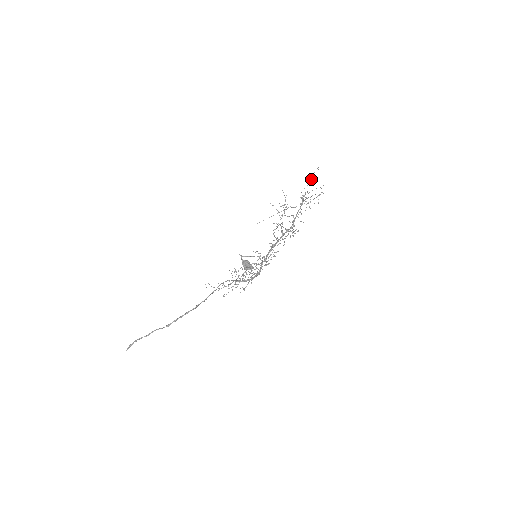
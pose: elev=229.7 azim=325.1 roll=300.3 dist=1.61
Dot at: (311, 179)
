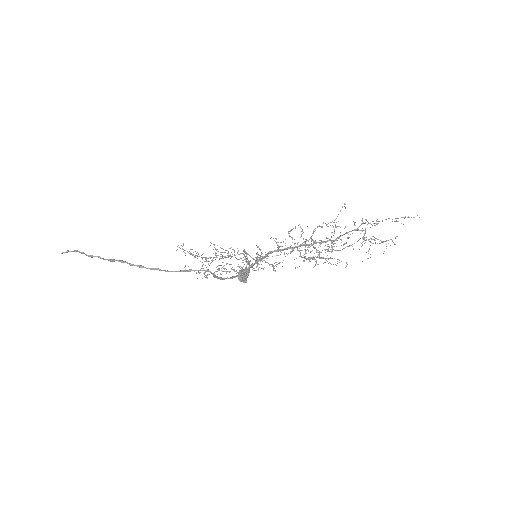
Dot at: (396, 218)
